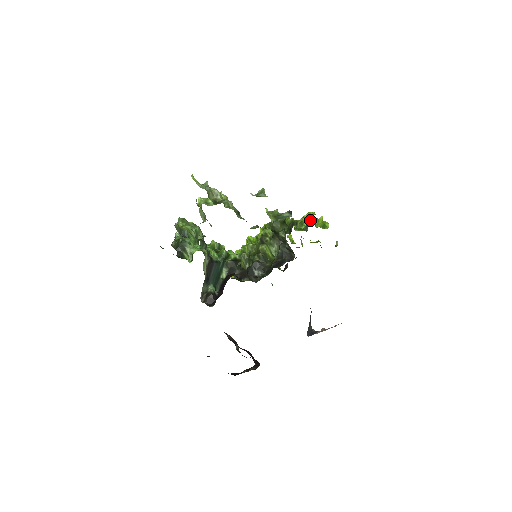
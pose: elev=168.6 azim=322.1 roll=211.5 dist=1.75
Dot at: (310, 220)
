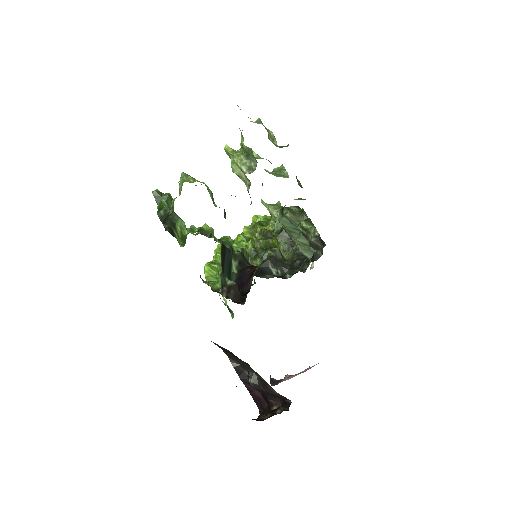
Dot at: occluded
